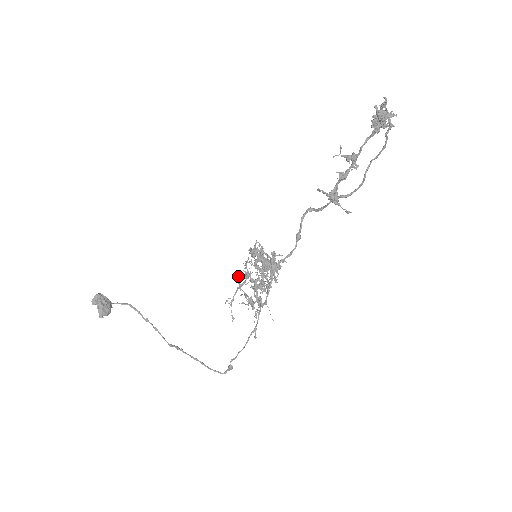
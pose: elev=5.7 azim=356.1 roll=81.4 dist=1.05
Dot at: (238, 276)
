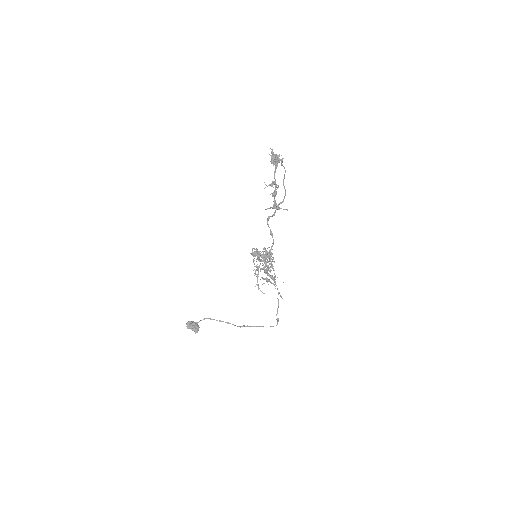
Dot at: occluded
